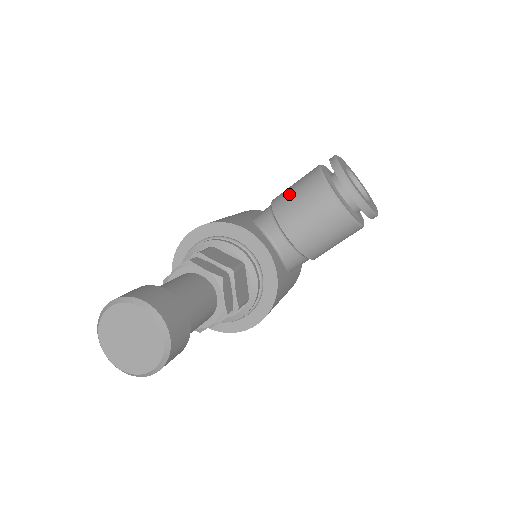
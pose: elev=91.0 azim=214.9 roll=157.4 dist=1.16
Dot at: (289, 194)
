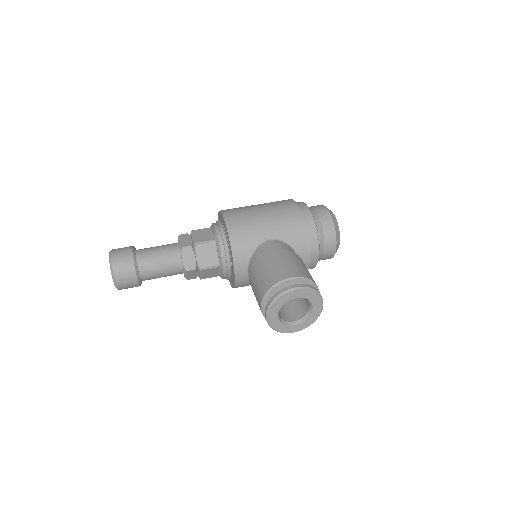
Dot at: (264, 268)
